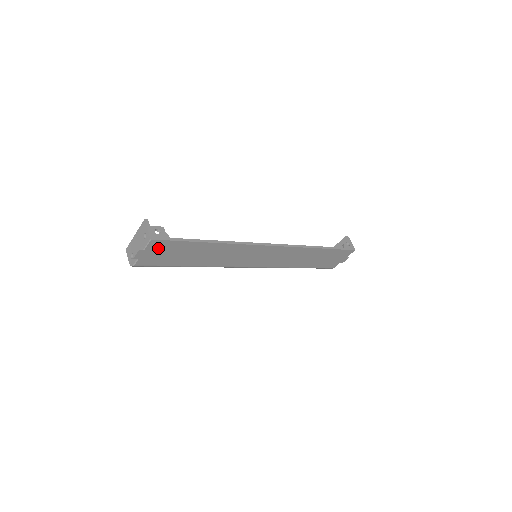
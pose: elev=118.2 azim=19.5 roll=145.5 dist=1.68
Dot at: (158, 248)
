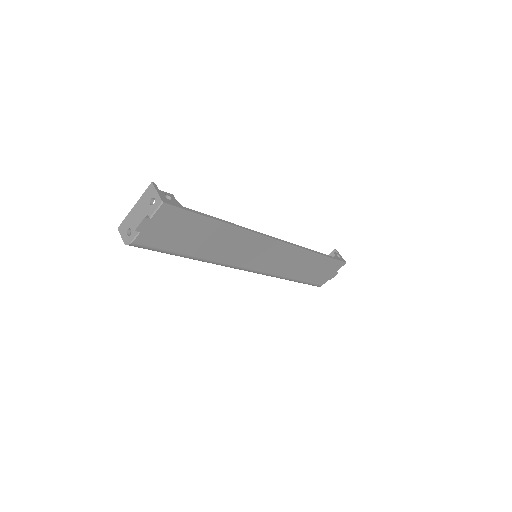
Dot at: (166, 219)
